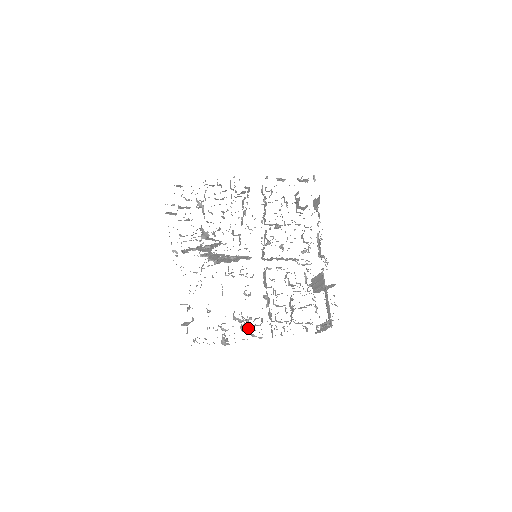
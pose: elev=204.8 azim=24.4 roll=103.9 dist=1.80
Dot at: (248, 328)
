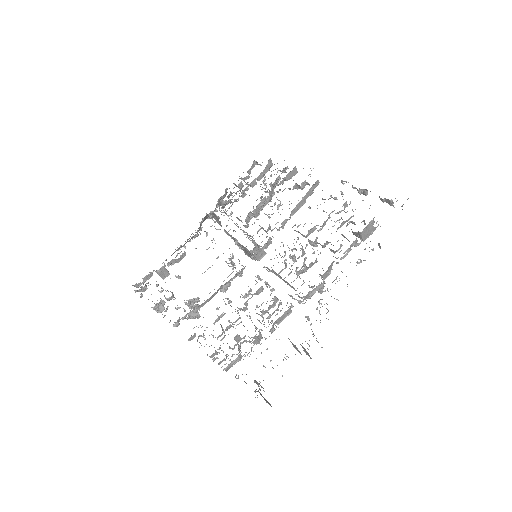
Dot at: occluded
